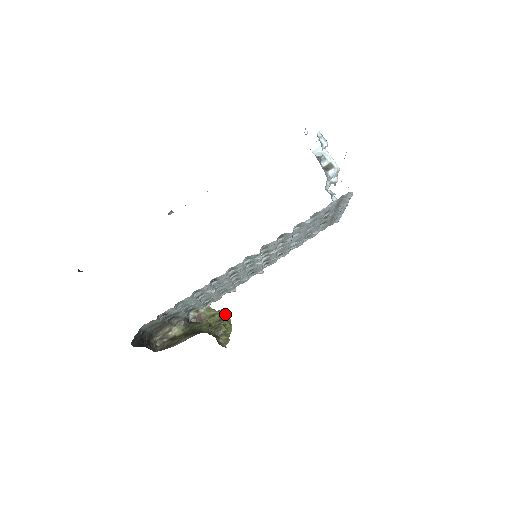
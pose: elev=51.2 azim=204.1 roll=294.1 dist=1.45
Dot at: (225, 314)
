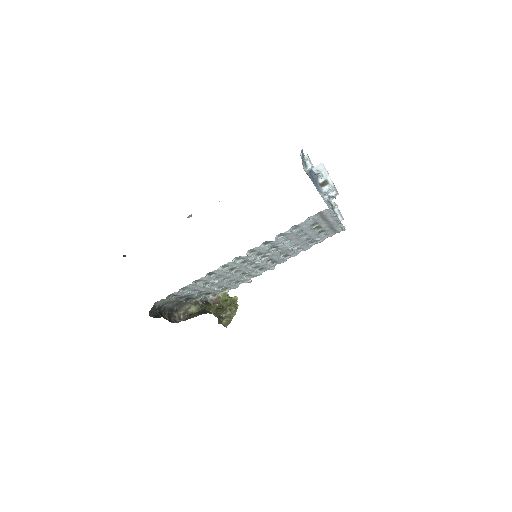
Dot at: (236, 300)
